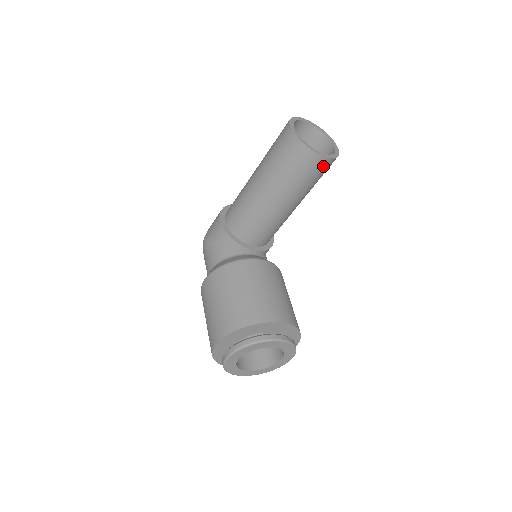
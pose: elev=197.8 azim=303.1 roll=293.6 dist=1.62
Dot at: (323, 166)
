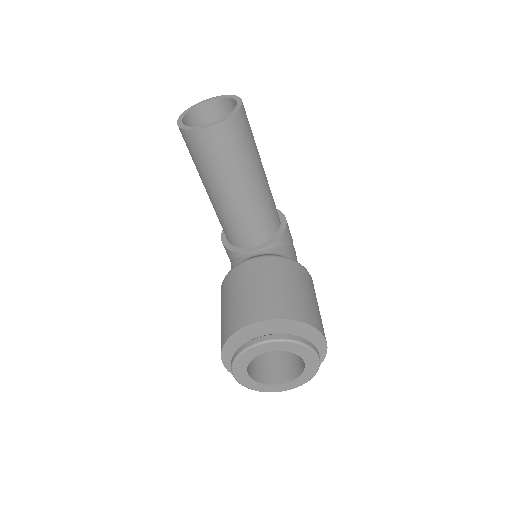
Dot at: (222, 135)
